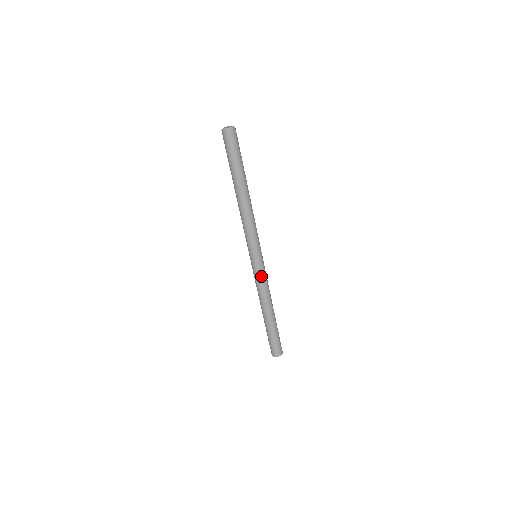
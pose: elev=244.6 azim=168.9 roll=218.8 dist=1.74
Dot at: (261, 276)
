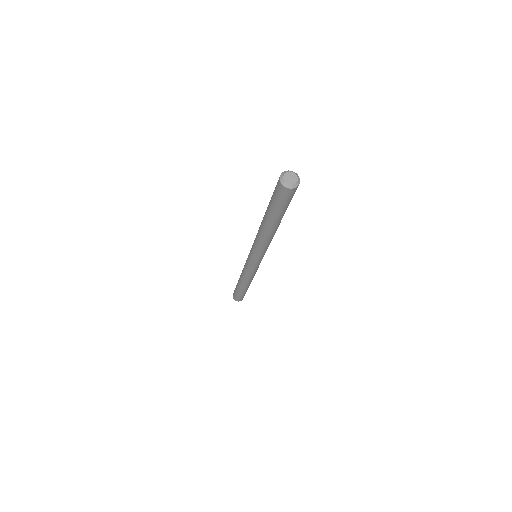
Dot at: (251, 270)
